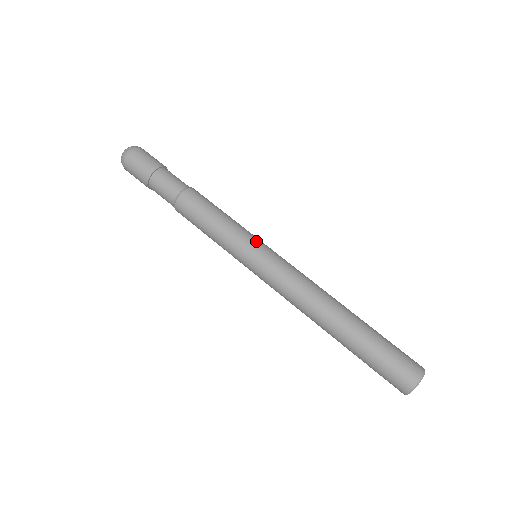
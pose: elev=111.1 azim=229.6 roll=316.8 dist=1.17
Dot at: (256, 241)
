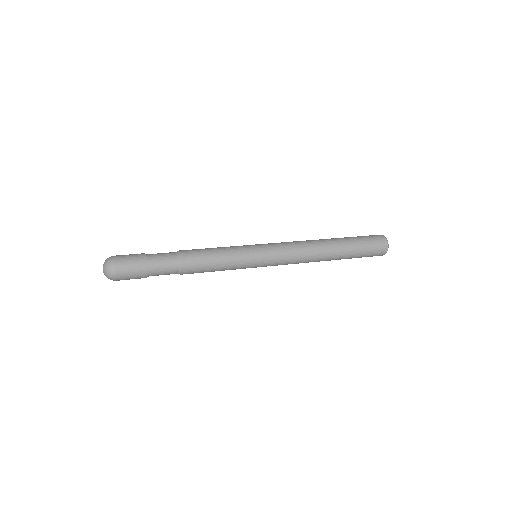
Dot at: (252, 247)
